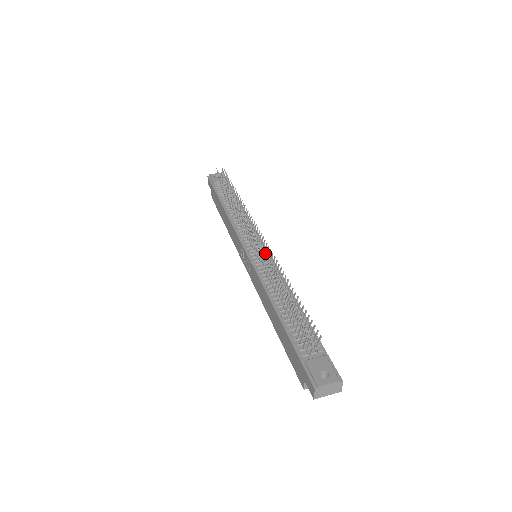
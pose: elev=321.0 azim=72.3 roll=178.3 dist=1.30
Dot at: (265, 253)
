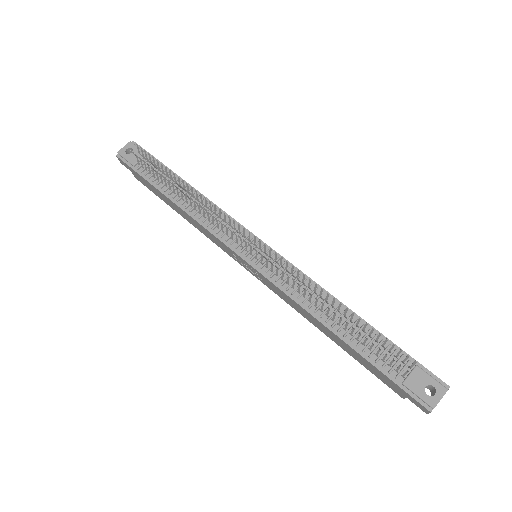
Dot at: occluded
